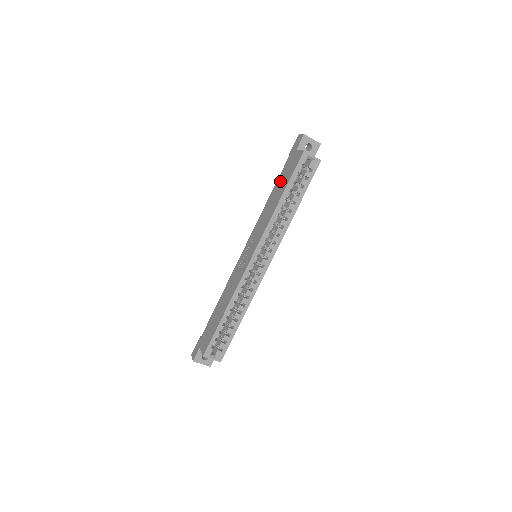
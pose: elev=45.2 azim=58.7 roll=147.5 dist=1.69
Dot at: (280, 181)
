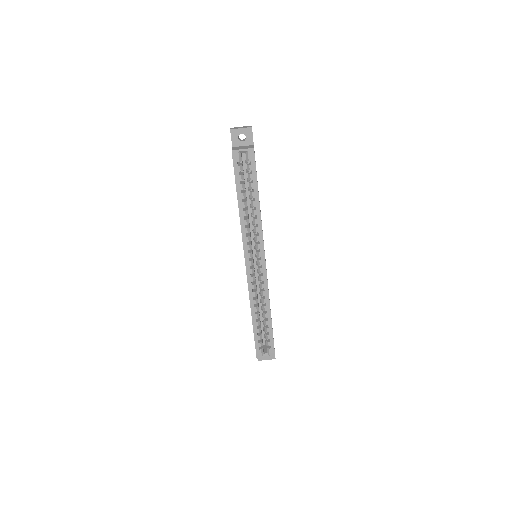
Dot at: occluded
